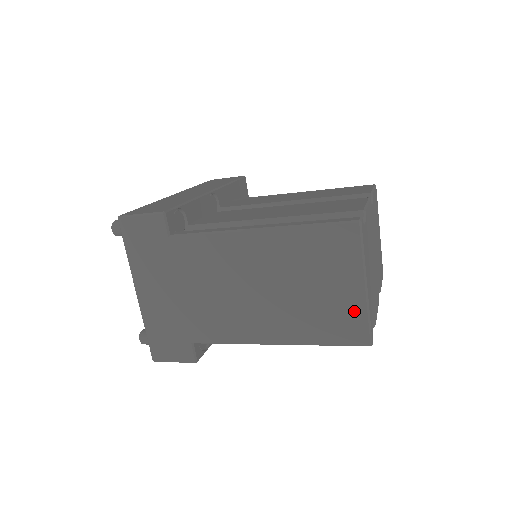
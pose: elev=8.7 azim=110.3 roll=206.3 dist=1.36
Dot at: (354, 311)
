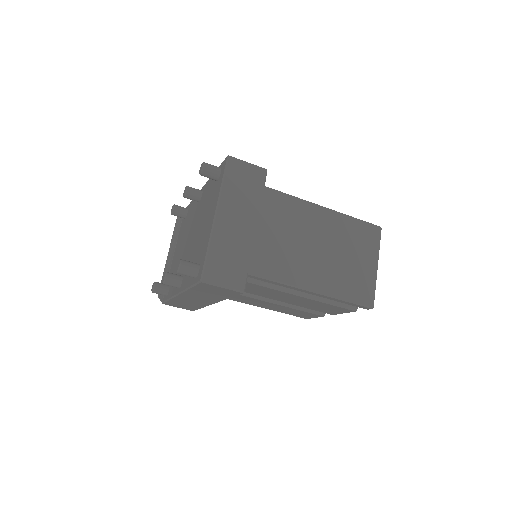
Dot at: (369, 281)
